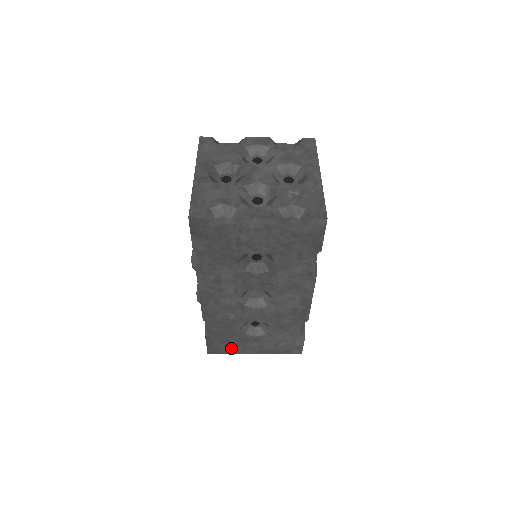
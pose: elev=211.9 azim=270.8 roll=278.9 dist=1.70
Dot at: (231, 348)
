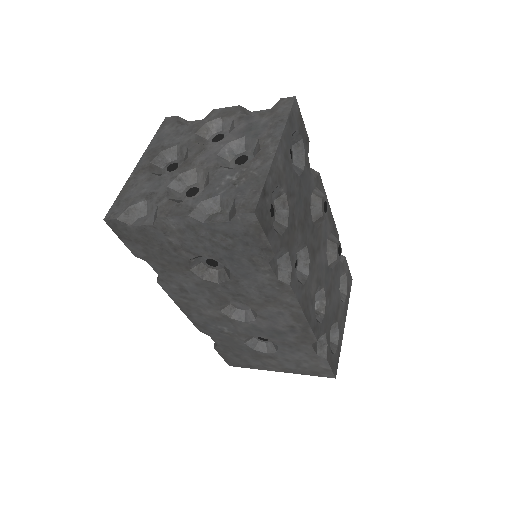
Dot at: (250, 363)
